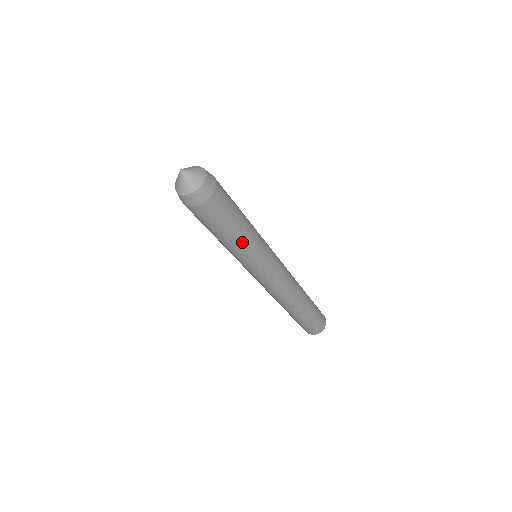
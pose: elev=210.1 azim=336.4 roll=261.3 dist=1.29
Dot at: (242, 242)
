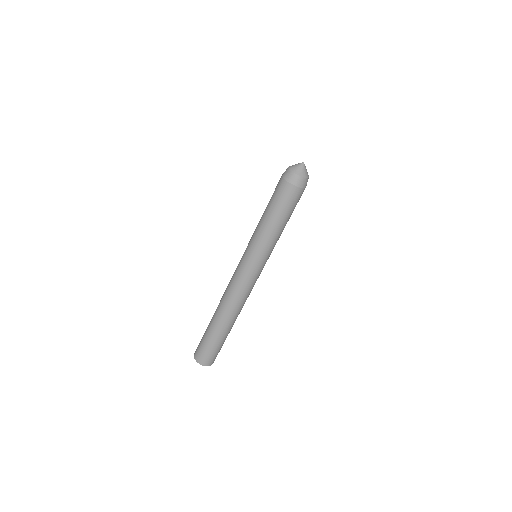
Dot at: (275, 232)
